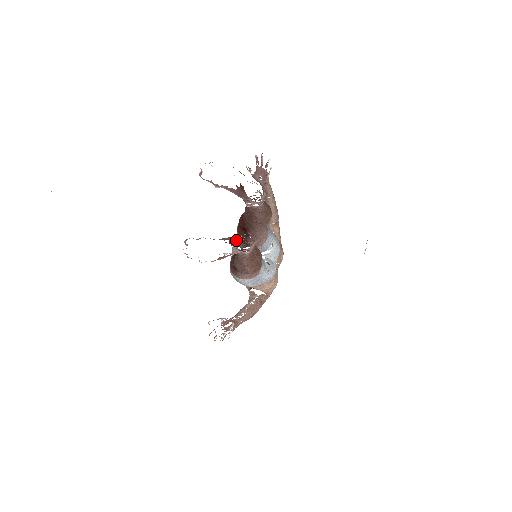
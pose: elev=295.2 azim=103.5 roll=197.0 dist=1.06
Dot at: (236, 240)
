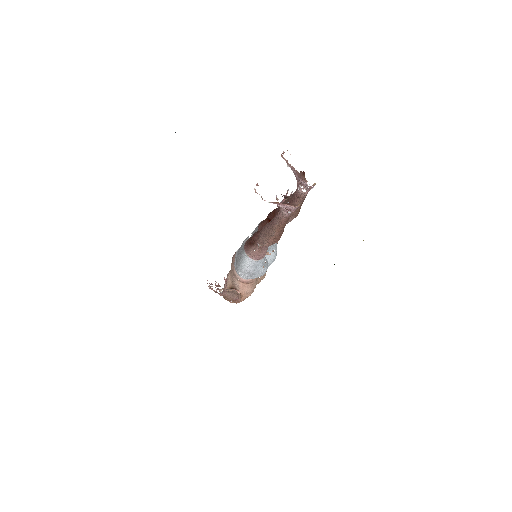
Dot at: (290, 197)
